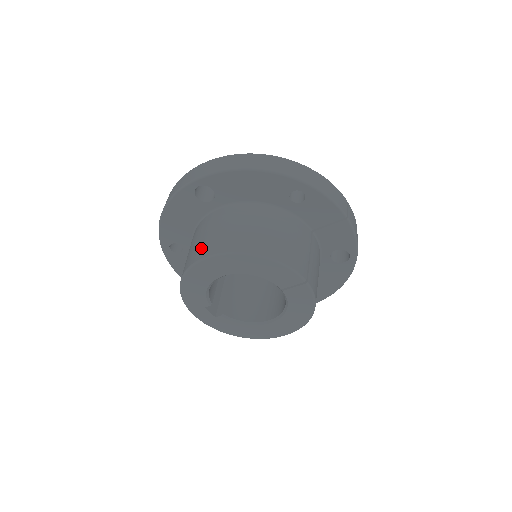
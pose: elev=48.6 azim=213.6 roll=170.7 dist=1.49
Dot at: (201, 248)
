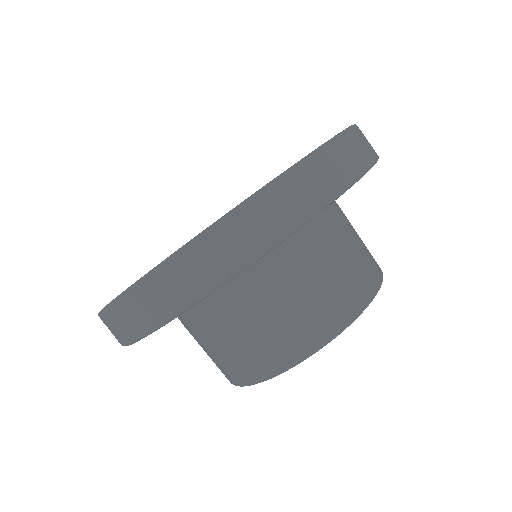
Dot at: (330, 308)
